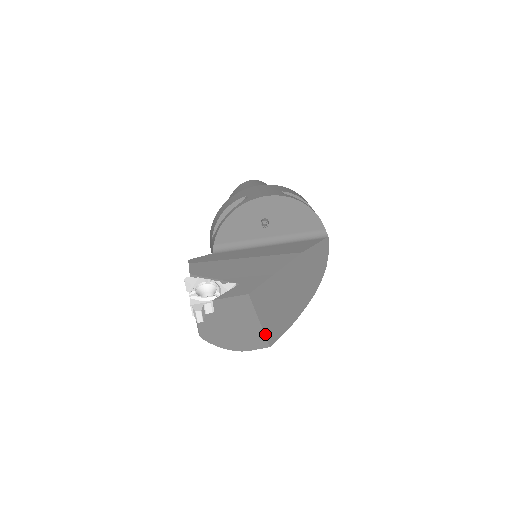
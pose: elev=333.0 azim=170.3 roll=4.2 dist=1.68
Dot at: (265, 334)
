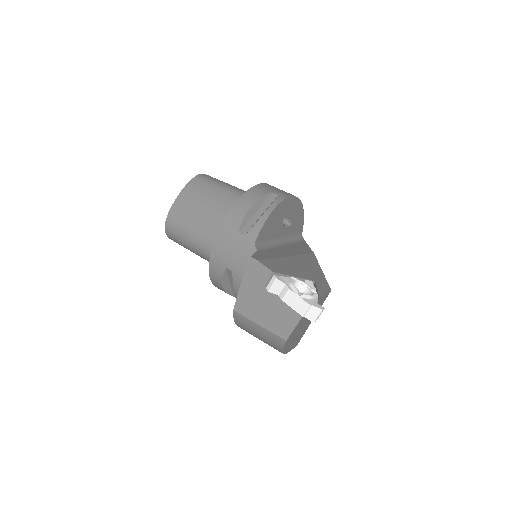
Dot at: (304, 332)
